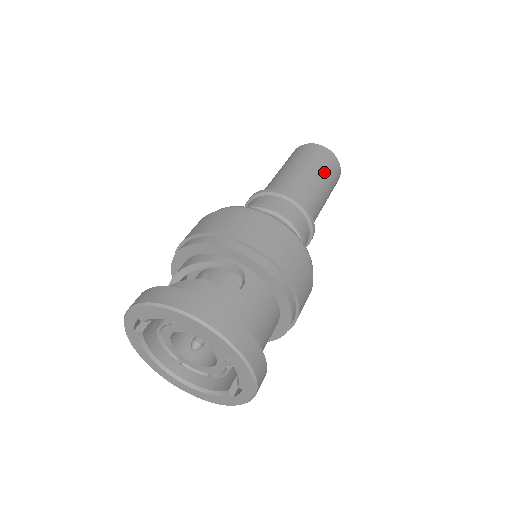
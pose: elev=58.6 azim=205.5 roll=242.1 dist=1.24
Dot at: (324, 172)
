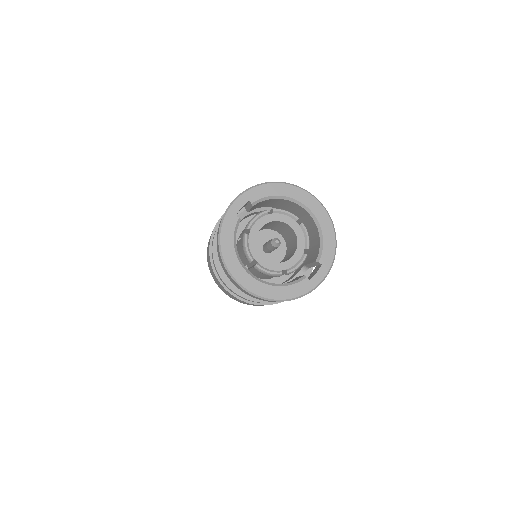
Dot at: occluded
